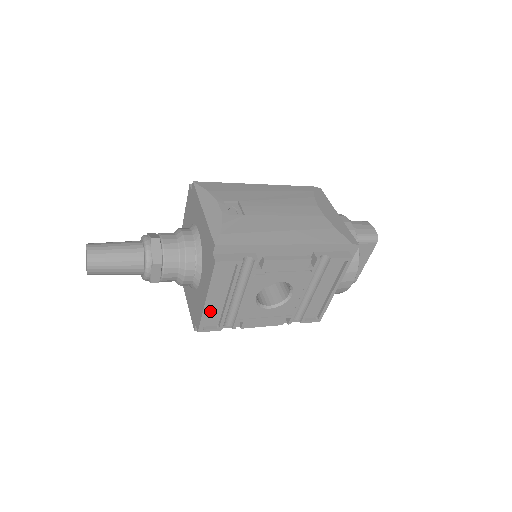
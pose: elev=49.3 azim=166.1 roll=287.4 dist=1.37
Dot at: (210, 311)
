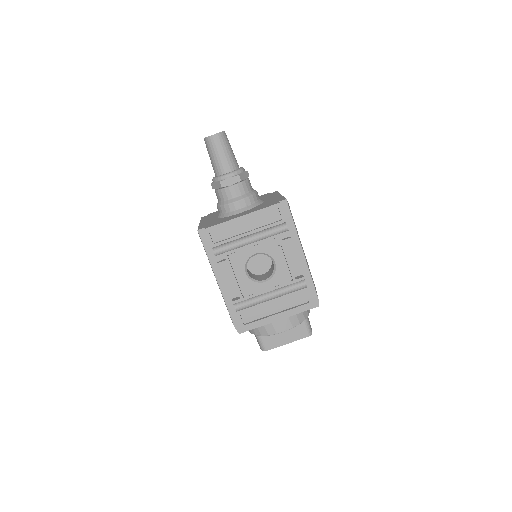
Dot at: (228, 228)
